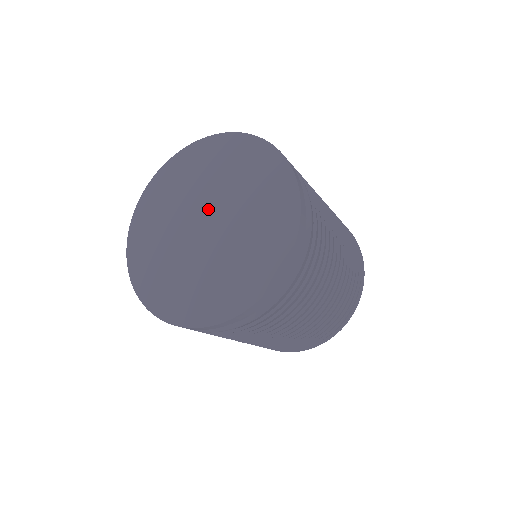
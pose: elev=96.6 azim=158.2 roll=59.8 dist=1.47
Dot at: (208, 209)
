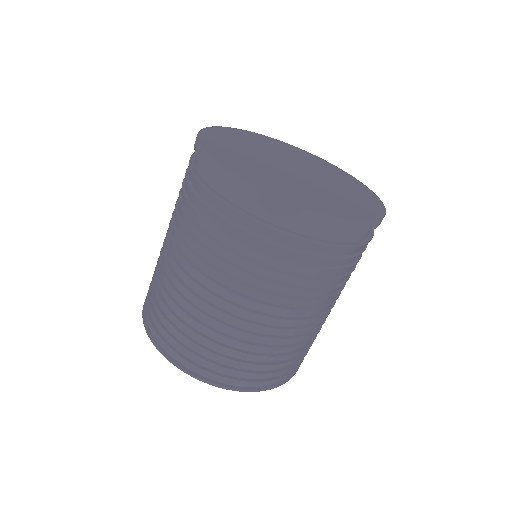
Dot at: (291, 163)
